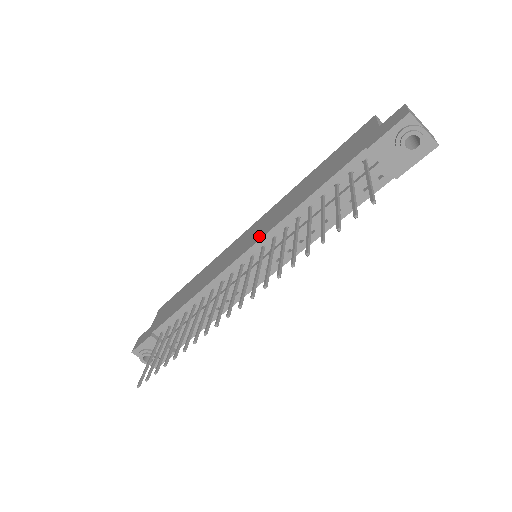
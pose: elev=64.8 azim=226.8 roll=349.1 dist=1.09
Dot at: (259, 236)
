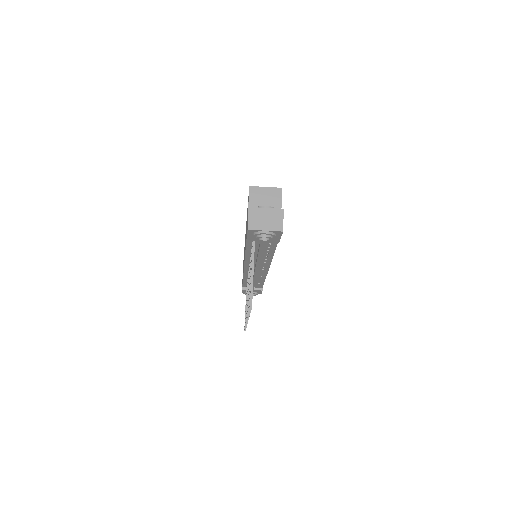
Dot at: (244, 258)
